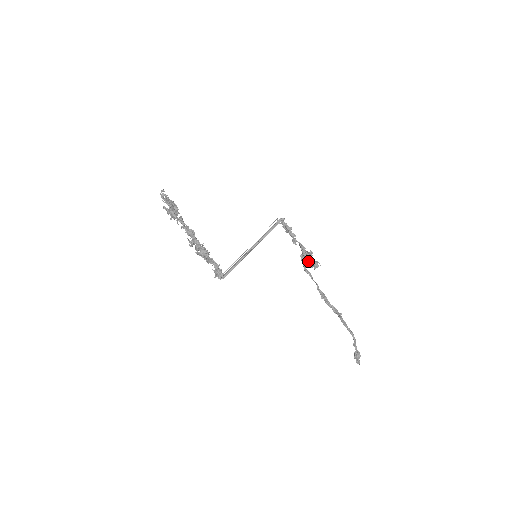
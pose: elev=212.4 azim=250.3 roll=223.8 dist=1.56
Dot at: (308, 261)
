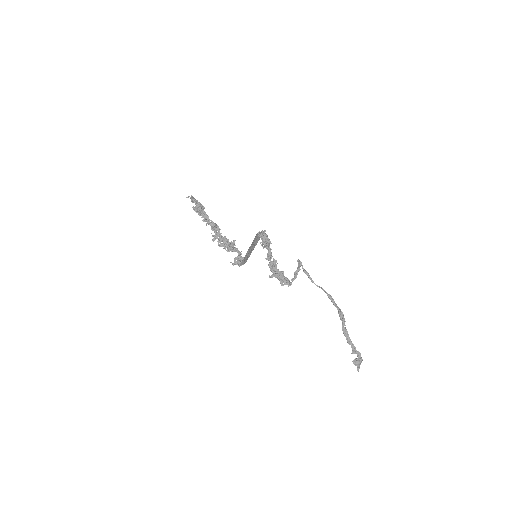
Dot at: (280, 278)
